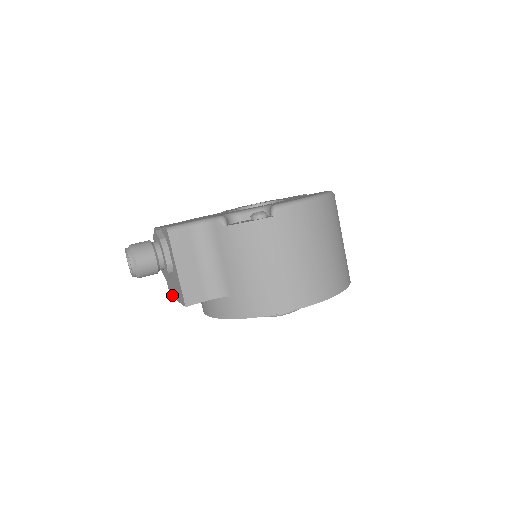
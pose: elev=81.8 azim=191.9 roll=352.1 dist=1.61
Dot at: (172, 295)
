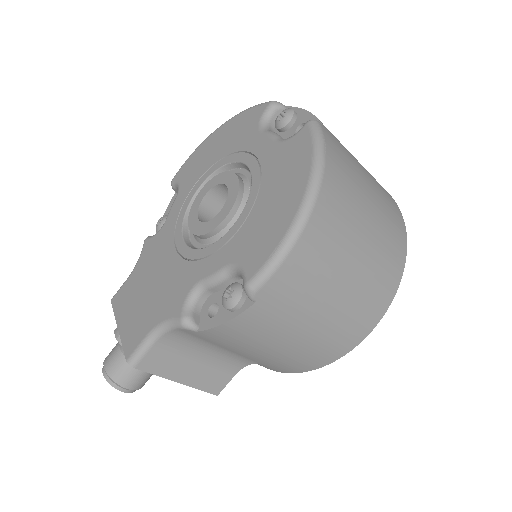
Dot at: occluded
